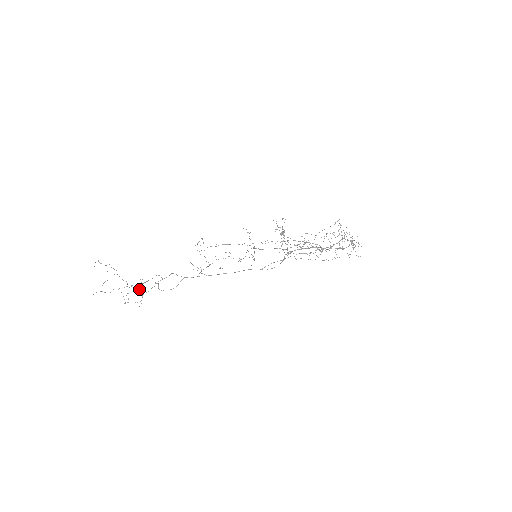
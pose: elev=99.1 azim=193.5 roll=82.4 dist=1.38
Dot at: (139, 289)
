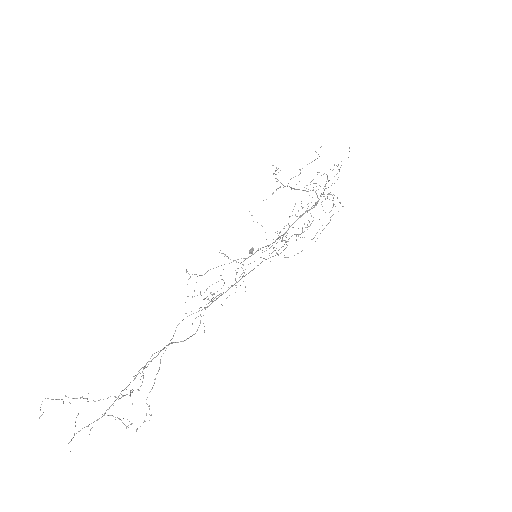
Dot at: occluded
